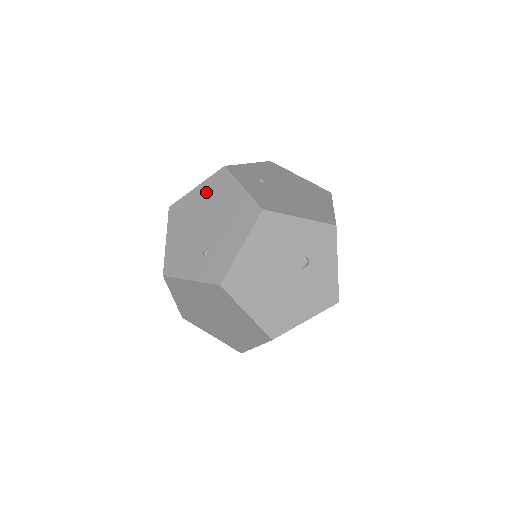
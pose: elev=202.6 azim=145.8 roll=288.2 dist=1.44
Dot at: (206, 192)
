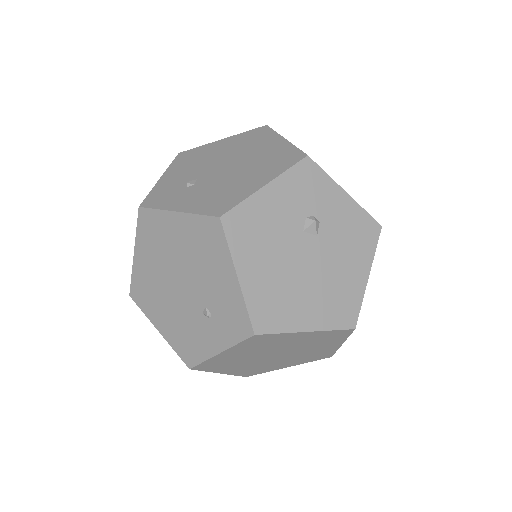
Dot at: (148, 250)
